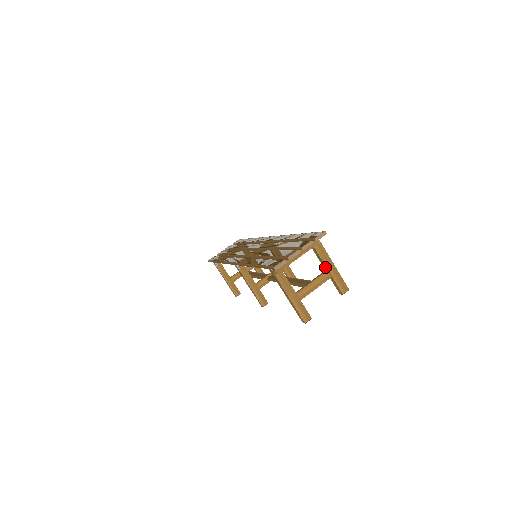
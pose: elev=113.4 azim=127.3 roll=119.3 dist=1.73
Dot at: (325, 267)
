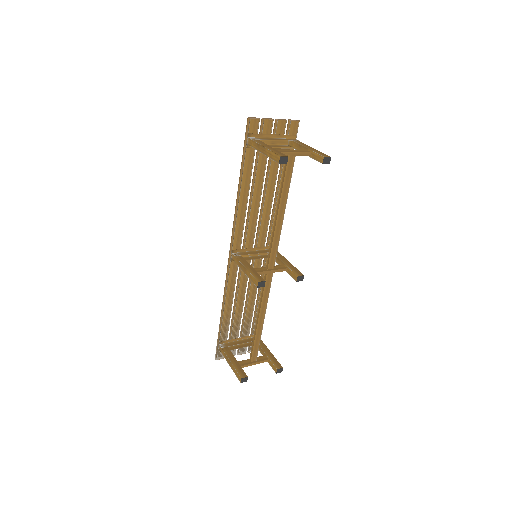
Dot at: (304, 149)
